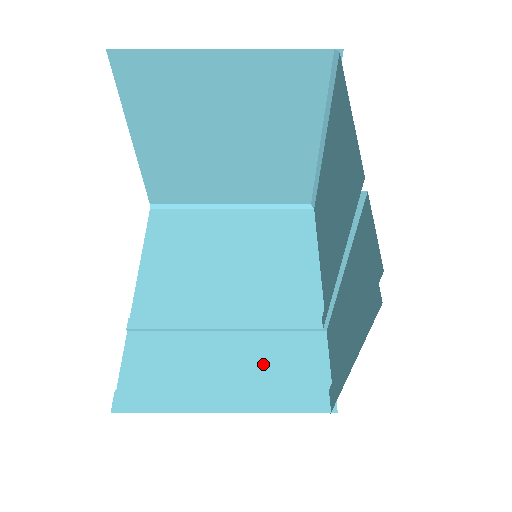
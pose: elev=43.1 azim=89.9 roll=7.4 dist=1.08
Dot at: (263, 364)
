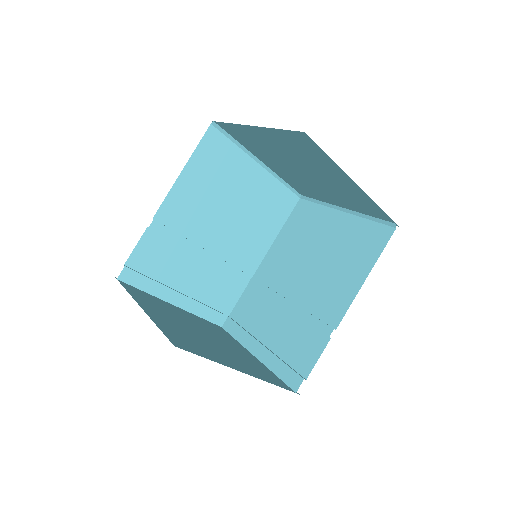
Dot at: (208, 287)
